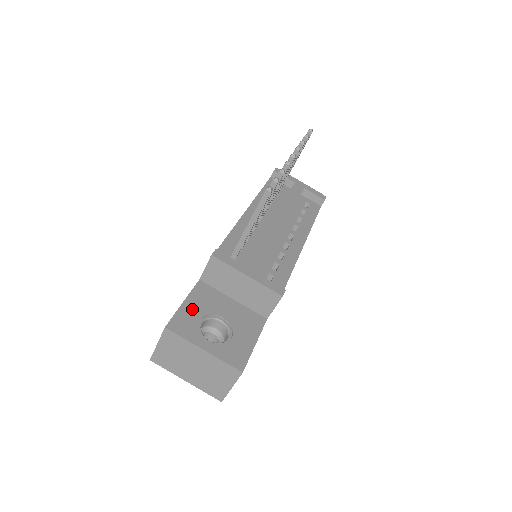
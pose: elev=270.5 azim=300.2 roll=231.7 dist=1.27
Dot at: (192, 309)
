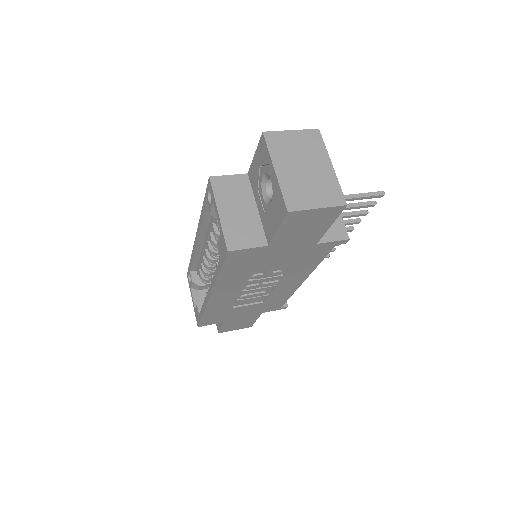
Dot at: occluded
